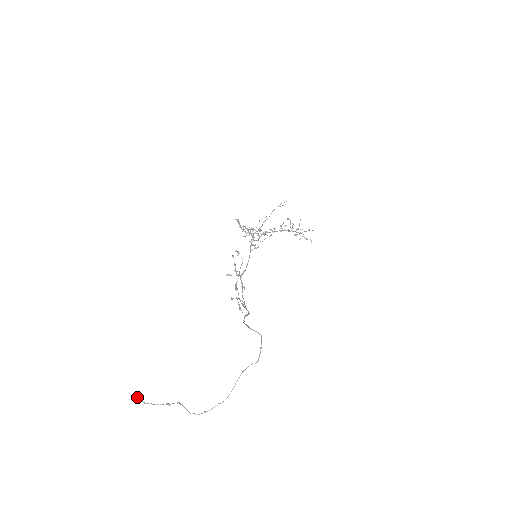
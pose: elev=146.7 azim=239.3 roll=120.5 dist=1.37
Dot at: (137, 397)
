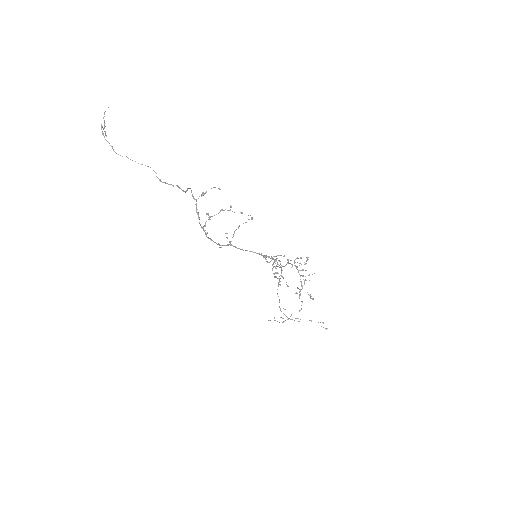
Dot at: occluded
